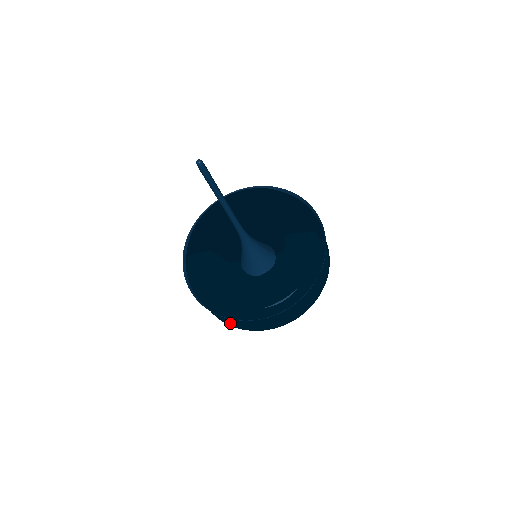
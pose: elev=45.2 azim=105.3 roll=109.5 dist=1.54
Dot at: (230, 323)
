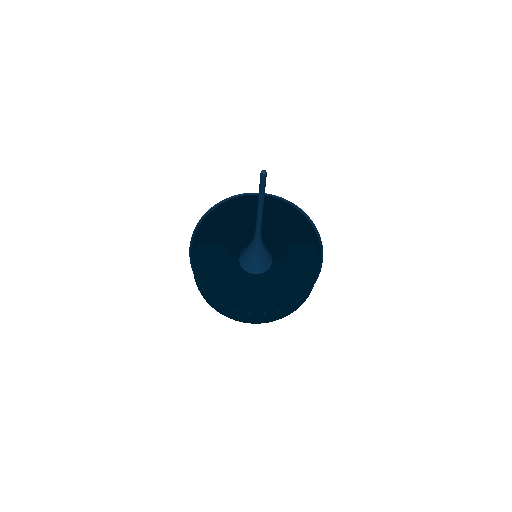
Dot at: (221, 311)
